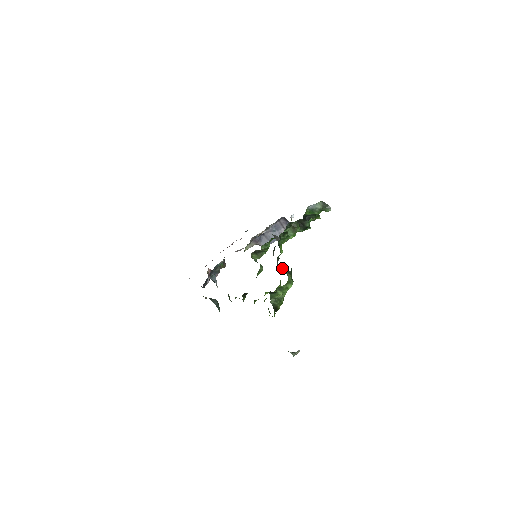
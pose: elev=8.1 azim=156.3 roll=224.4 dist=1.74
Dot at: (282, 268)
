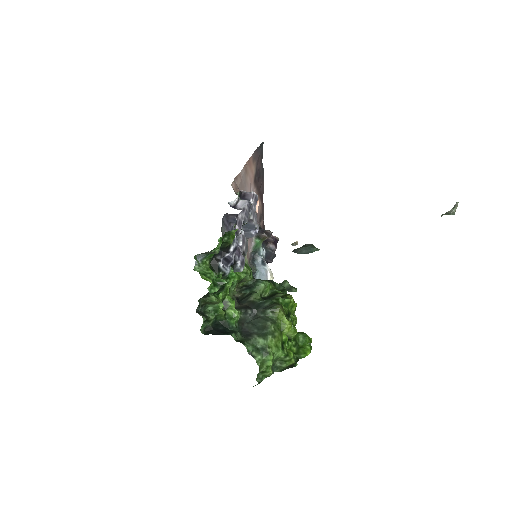
Dot at: (262, 311)
